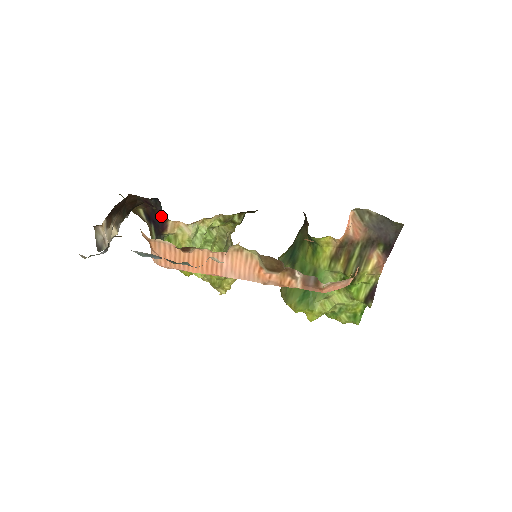
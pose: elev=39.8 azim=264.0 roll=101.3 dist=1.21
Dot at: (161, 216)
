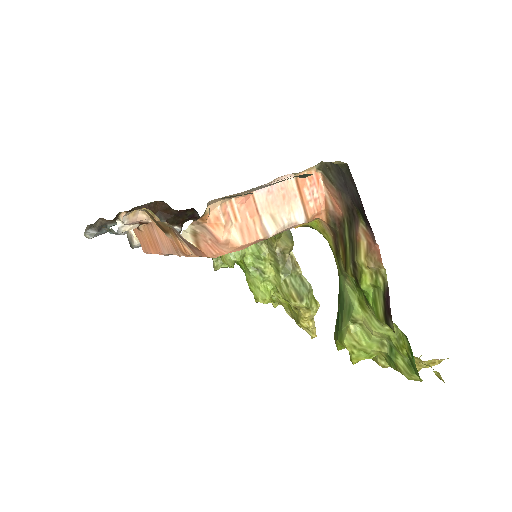
Dot at: occluded
